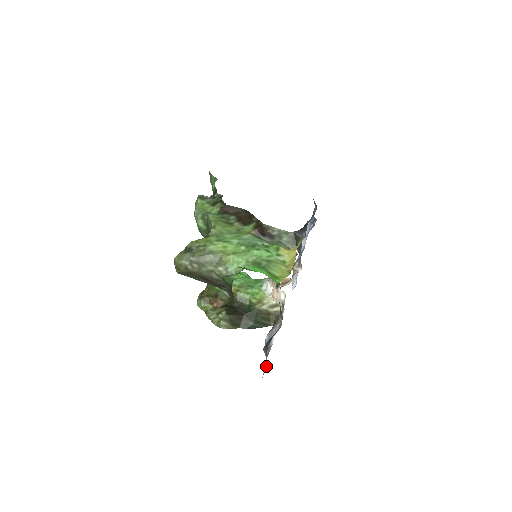
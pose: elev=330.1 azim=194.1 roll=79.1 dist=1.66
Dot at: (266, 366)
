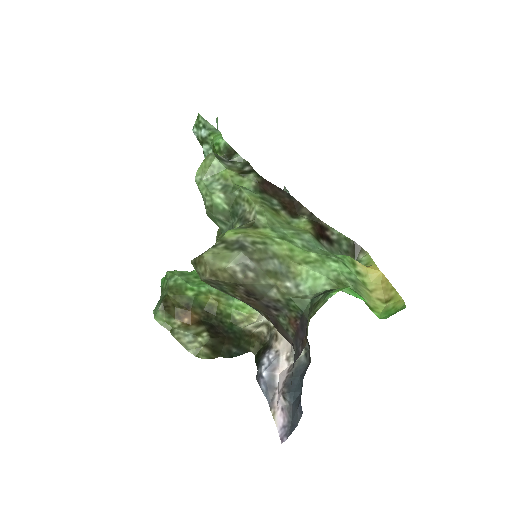
Dot at: (289, 420)
